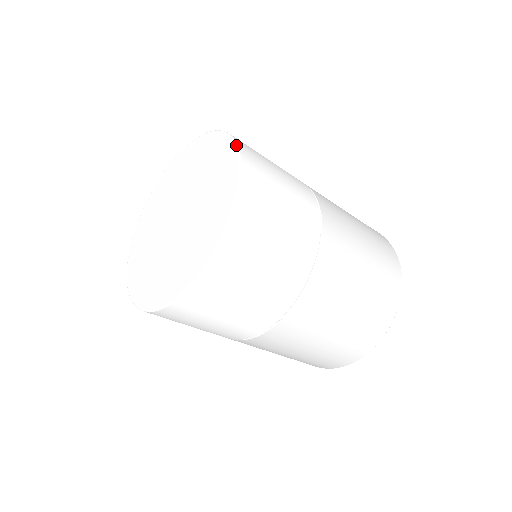
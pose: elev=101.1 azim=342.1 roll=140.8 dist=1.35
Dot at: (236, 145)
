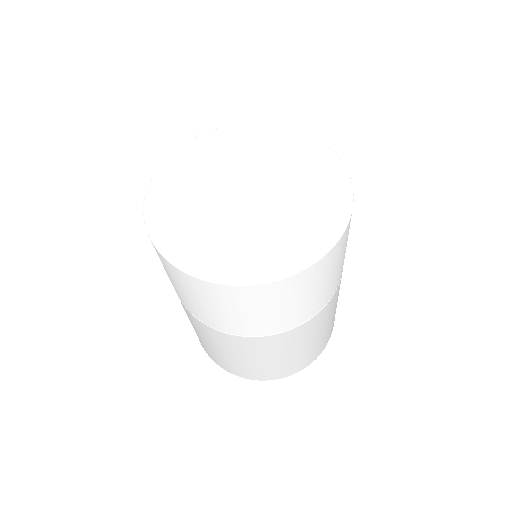
Dot at: (345, 227)
